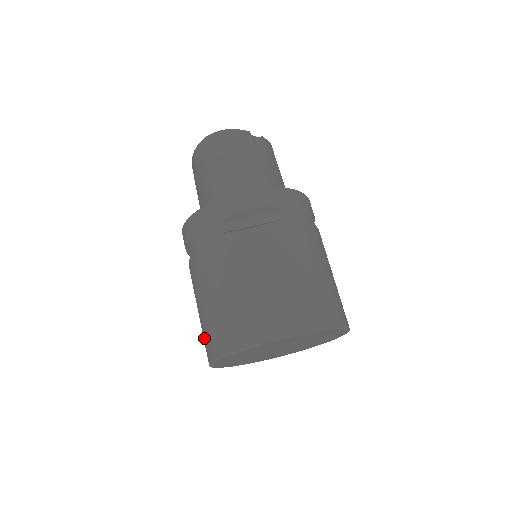
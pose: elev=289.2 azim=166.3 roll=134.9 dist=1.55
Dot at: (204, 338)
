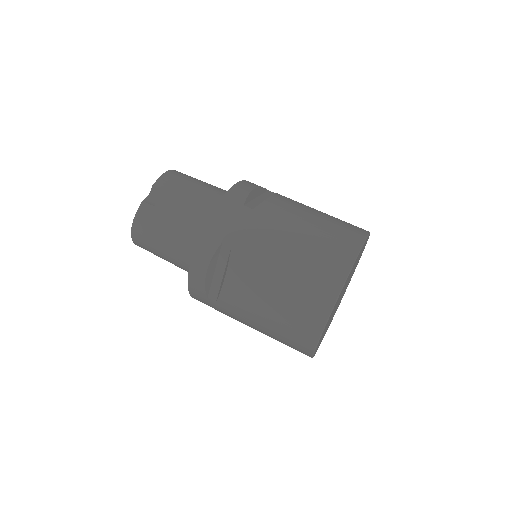
Dot at: occluded
